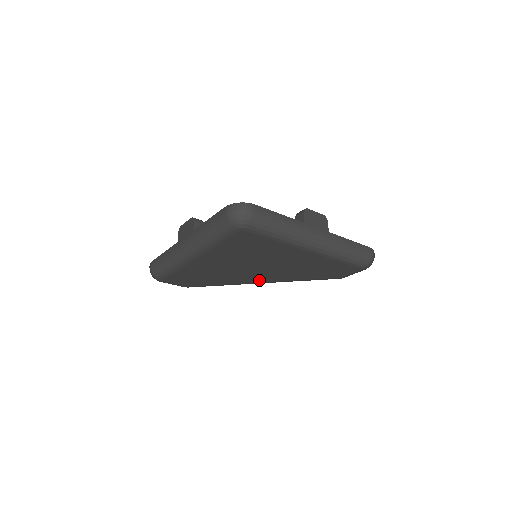
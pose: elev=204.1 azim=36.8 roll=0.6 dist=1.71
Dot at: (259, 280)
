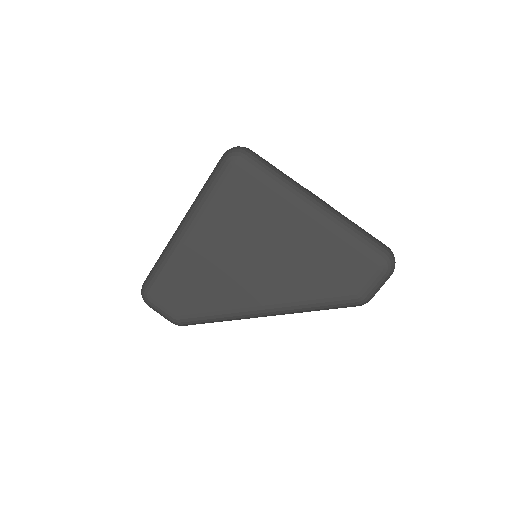
Dot at: (259, 299)
